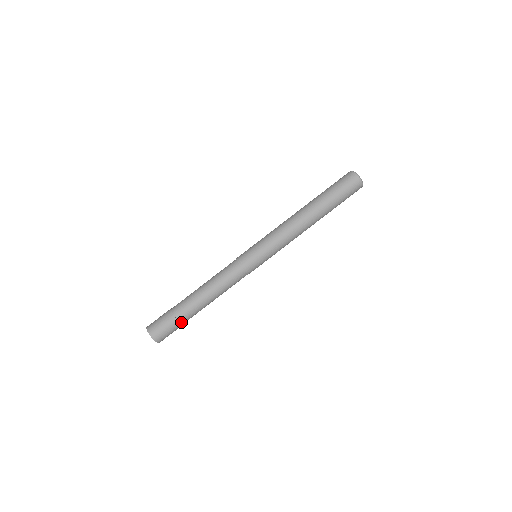
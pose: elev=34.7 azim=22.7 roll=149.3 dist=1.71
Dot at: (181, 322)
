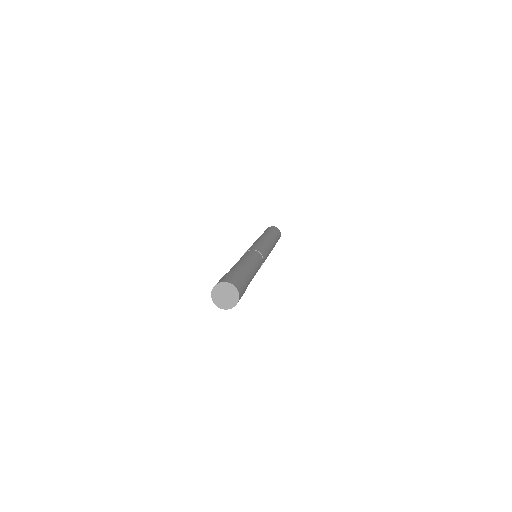
Dot at: (242, 275)
